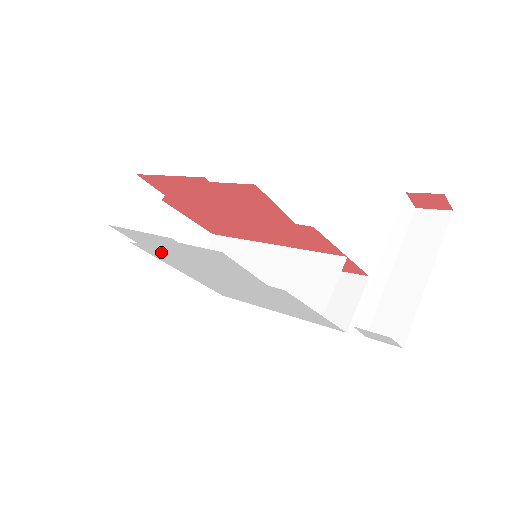
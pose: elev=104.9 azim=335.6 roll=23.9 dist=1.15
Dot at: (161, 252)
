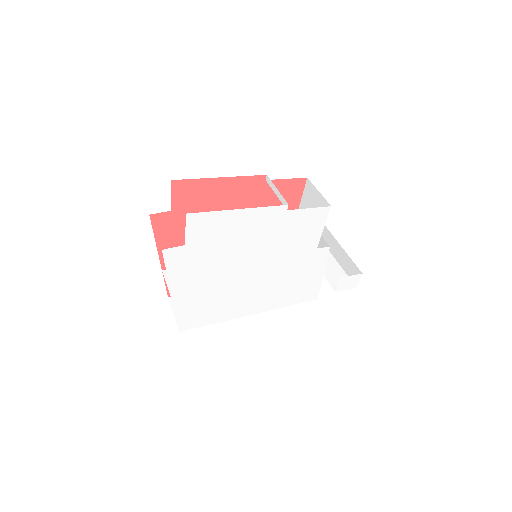
Dot at: (210, 250)
